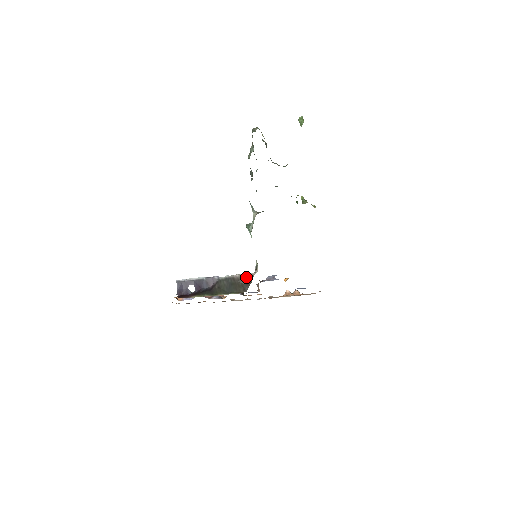
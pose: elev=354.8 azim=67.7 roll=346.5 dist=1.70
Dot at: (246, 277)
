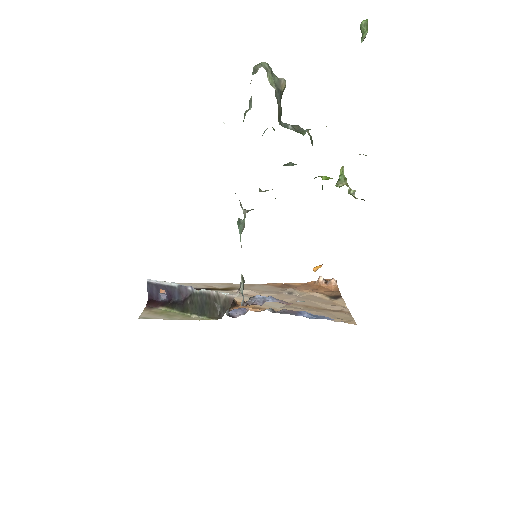
Dot at: (224, 298)
